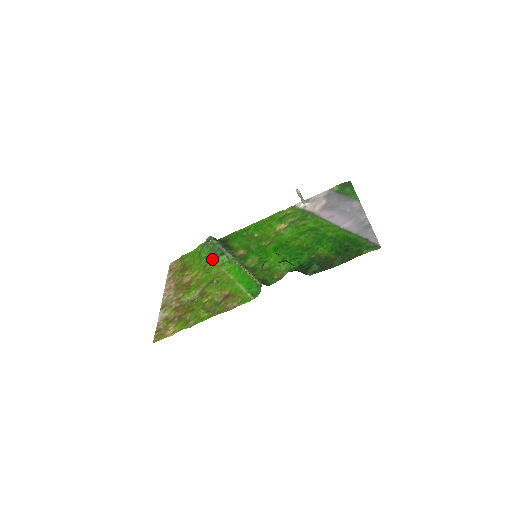
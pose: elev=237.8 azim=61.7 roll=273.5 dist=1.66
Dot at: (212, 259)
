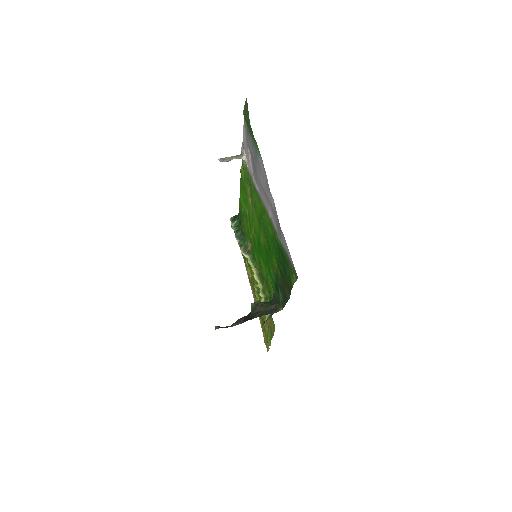
Dot at: occluded
